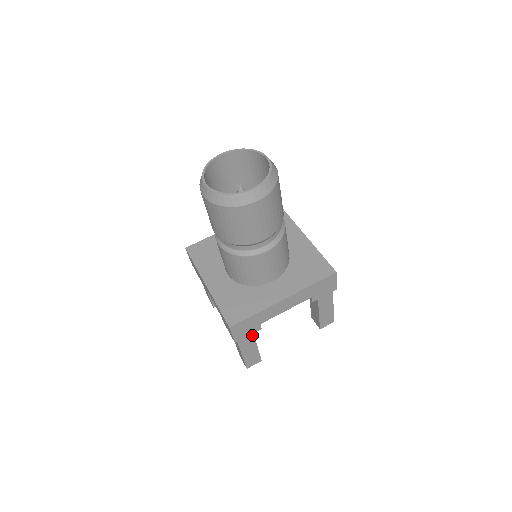
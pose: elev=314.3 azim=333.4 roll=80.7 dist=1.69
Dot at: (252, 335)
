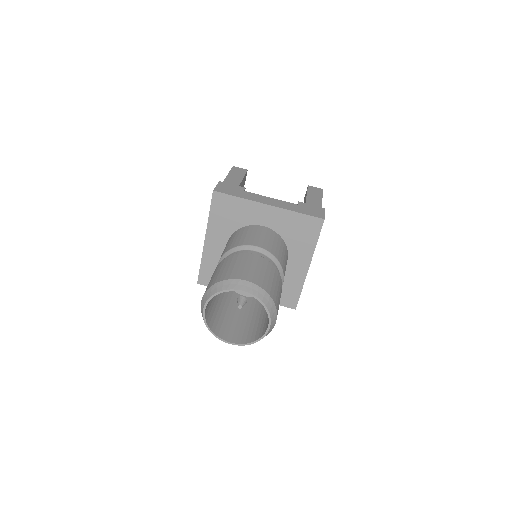
Dot at: occluded
